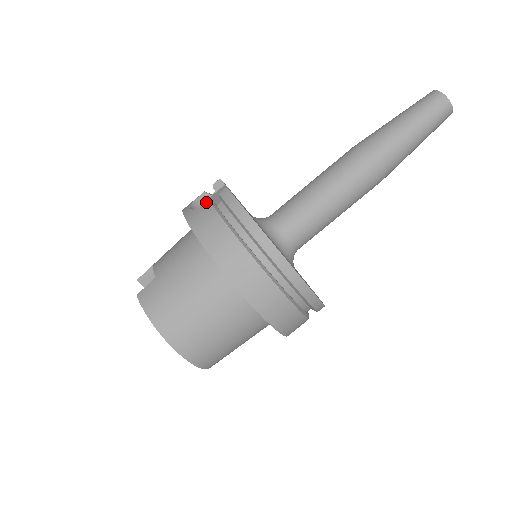
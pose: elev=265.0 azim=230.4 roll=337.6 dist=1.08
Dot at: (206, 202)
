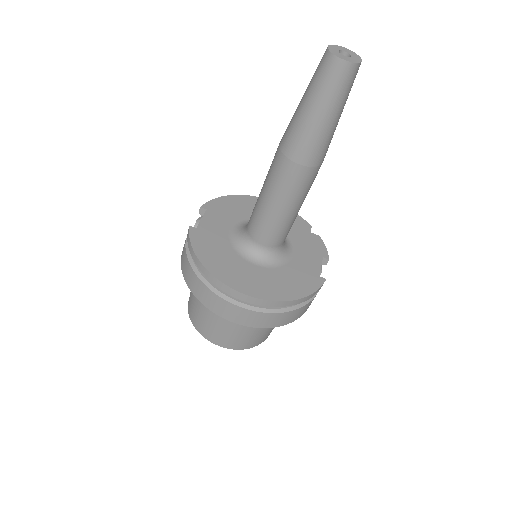
Dot at: occluded
